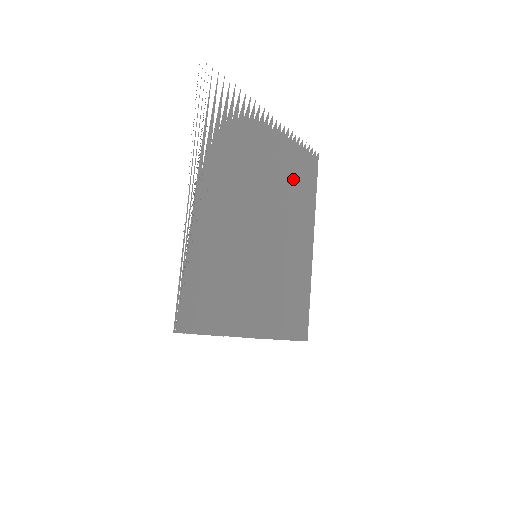
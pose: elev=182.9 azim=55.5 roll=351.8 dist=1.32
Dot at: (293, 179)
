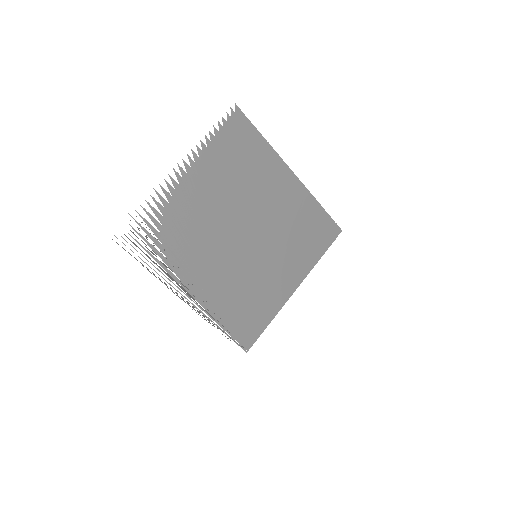
Dot at: (234, 168)
